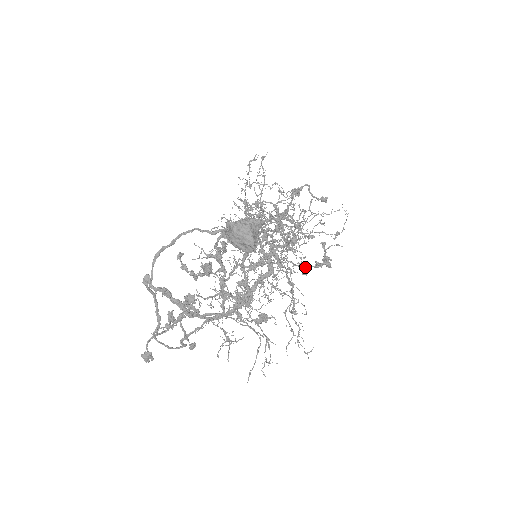
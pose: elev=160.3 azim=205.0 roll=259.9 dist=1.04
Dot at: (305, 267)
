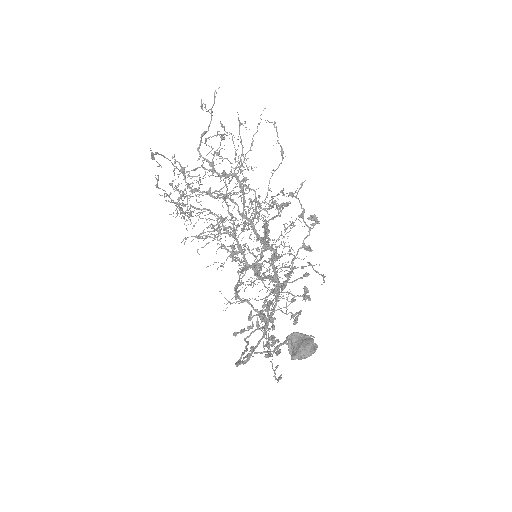
Dot at: (303, 242)
